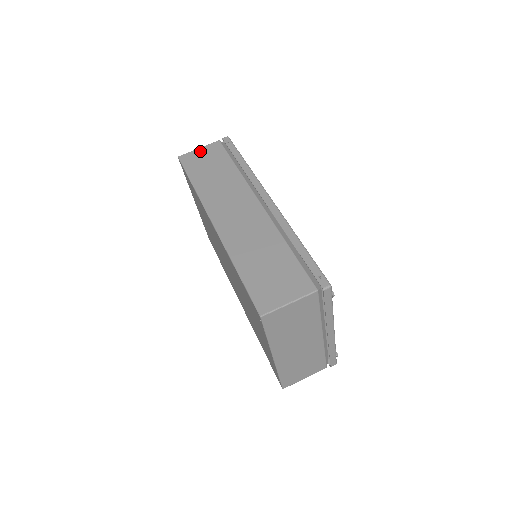
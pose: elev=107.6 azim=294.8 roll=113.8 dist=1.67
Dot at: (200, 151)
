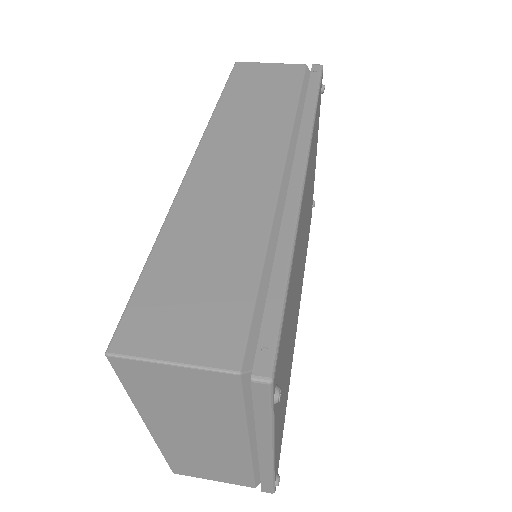
Dot at: (269, 66)
